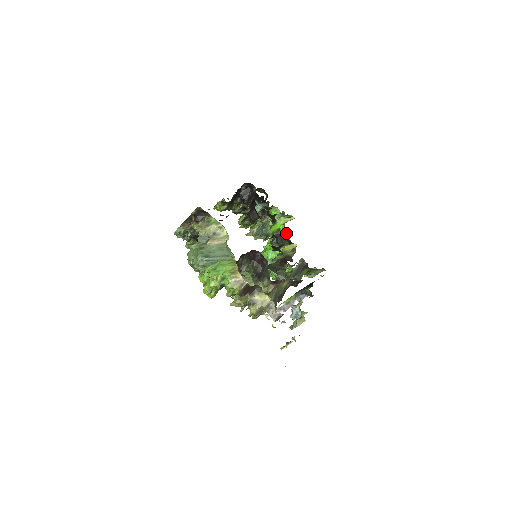
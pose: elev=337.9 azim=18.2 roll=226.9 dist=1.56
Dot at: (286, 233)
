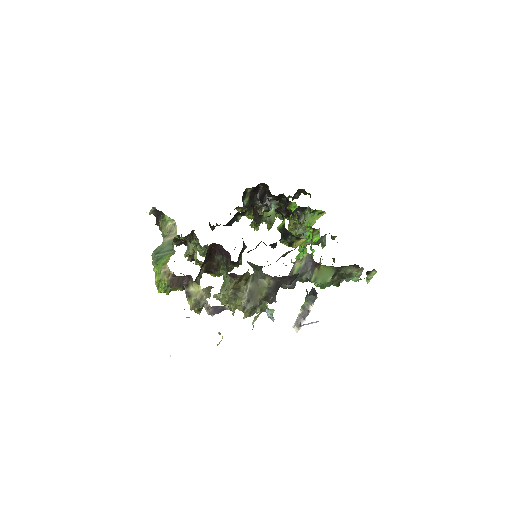
Dot at: (312, 230)
